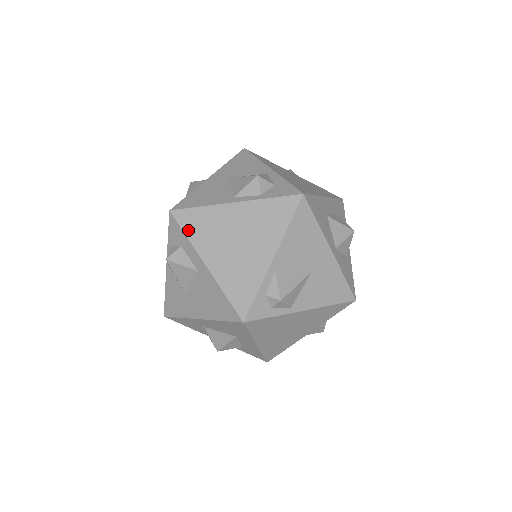
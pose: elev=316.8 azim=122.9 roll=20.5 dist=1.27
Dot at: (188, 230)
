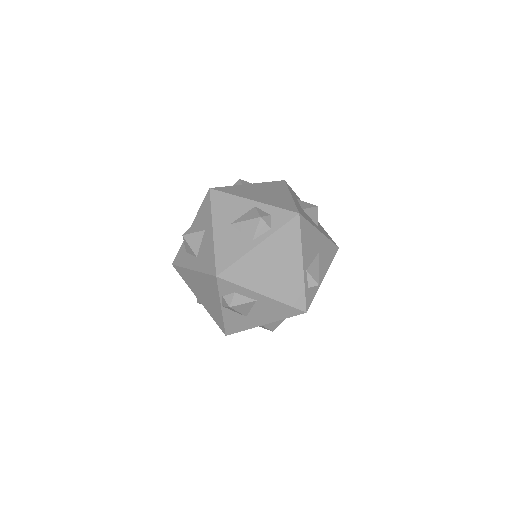
Dot at: (238, 281)
